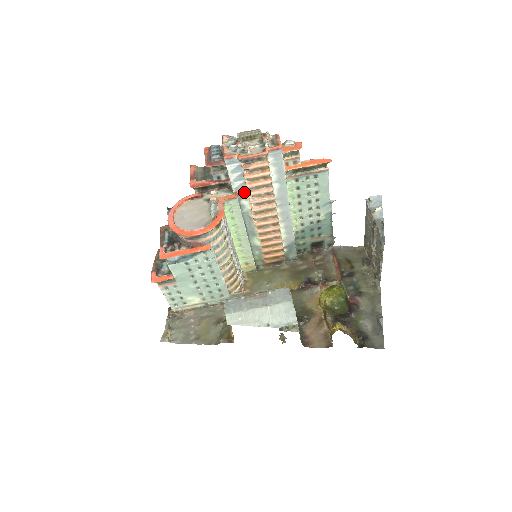
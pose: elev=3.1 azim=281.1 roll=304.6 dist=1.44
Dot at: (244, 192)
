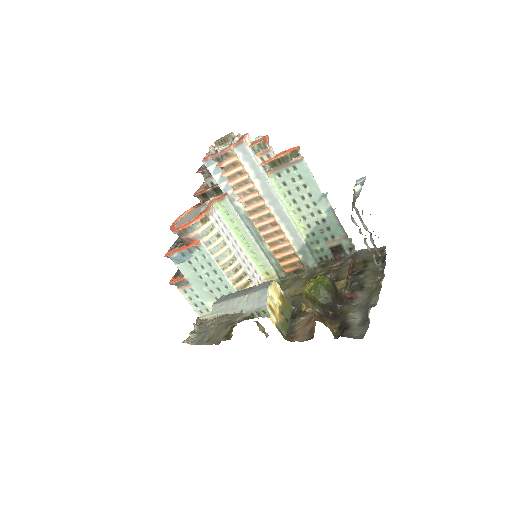
Dot at: (233, 193)
